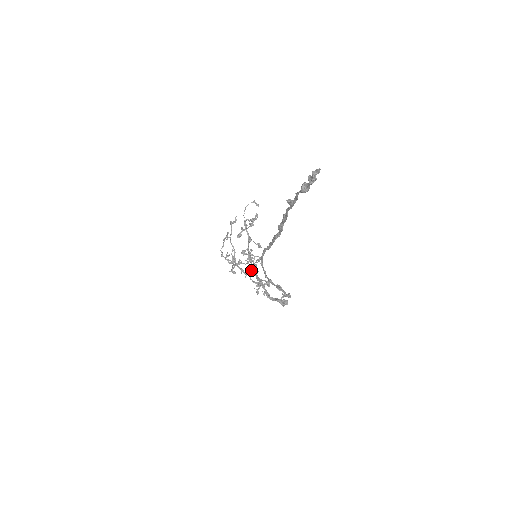
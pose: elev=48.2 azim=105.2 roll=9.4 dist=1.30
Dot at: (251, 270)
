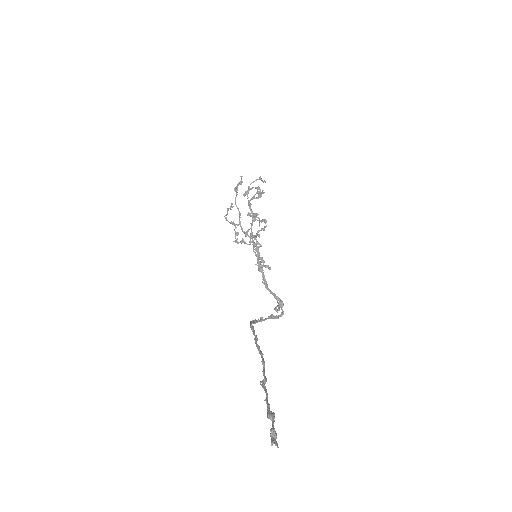
Dot at: (256, 234)
